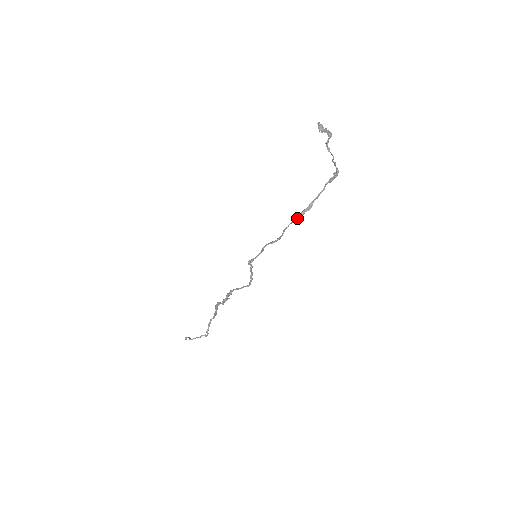
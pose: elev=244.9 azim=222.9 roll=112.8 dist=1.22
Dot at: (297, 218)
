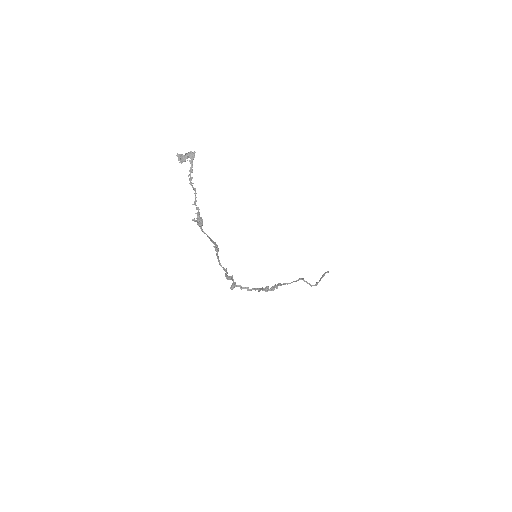
Dot at: (217, 255)
